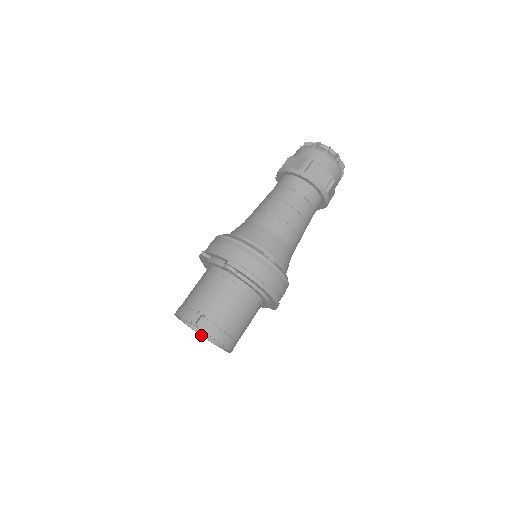
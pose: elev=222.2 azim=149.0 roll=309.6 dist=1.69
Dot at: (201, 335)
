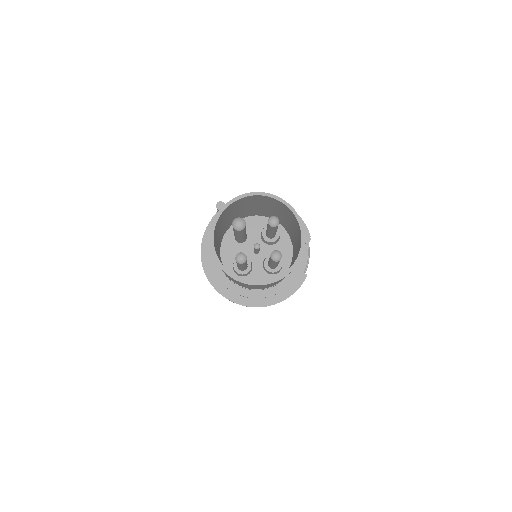
Dot at: (279, 276)
